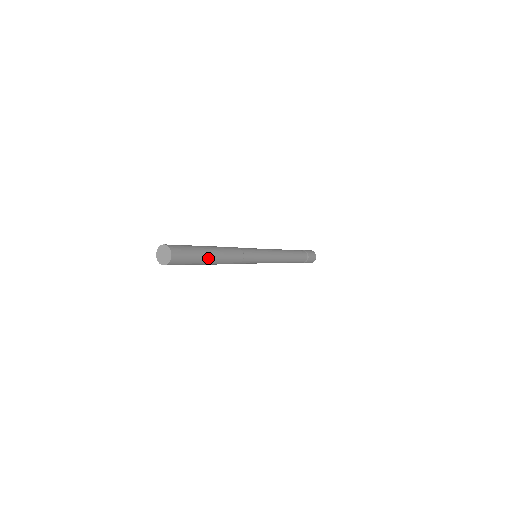
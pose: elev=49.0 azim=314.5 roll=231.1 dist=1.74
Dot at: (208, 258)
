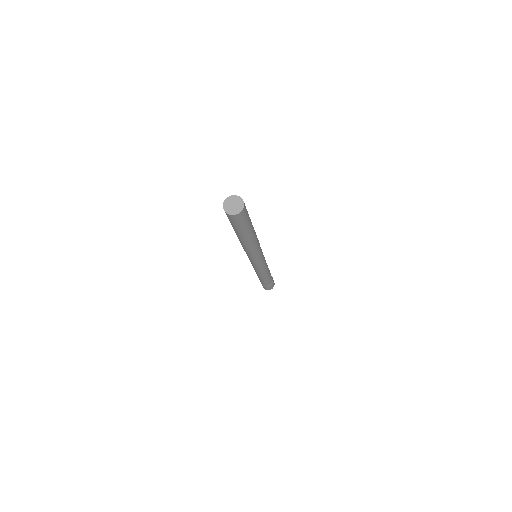
Dot at: occluded
